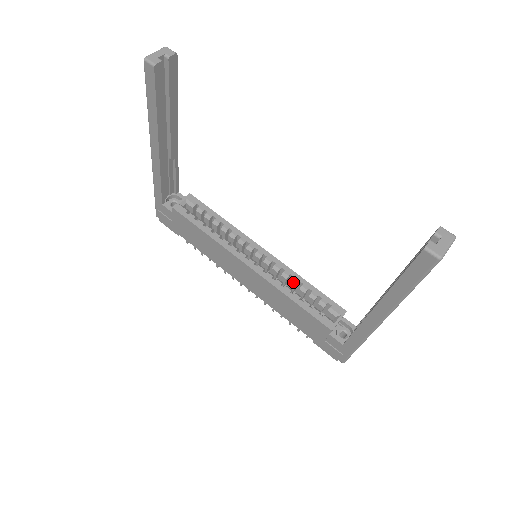
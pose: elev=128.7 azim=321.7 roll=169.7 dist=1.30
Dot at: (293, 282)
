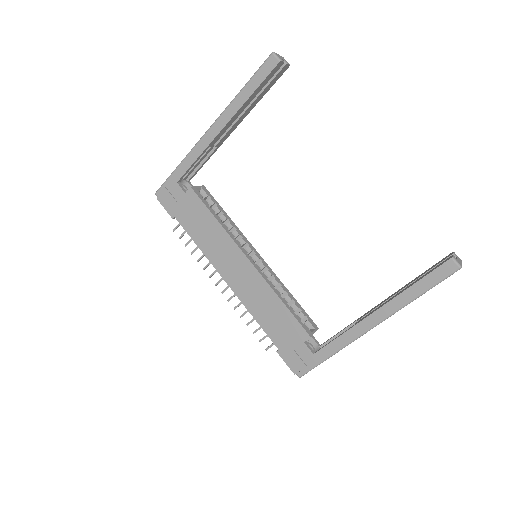
Dot at: (281, 289)
